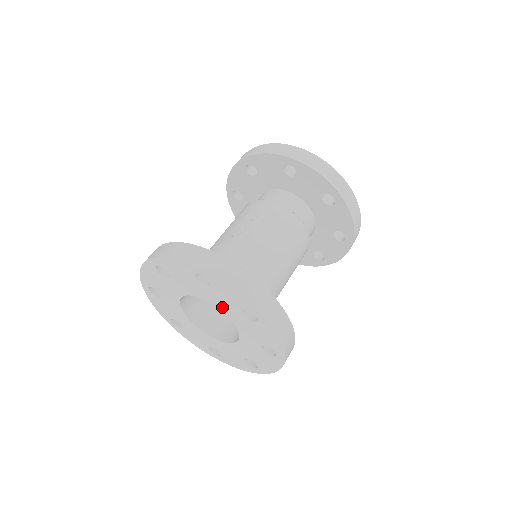
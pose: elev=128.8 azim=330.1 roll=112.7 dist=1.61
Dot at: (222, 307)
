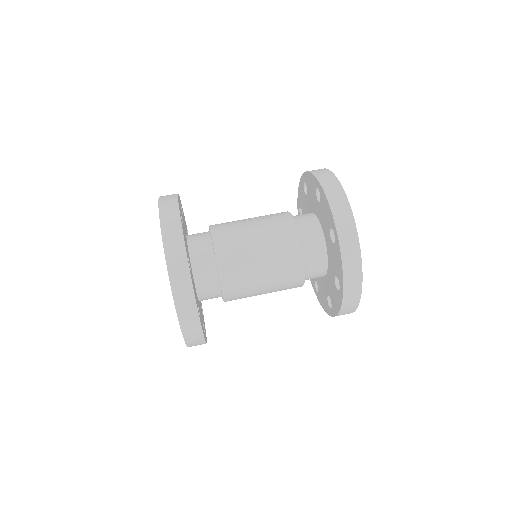
Dot at: occluded
